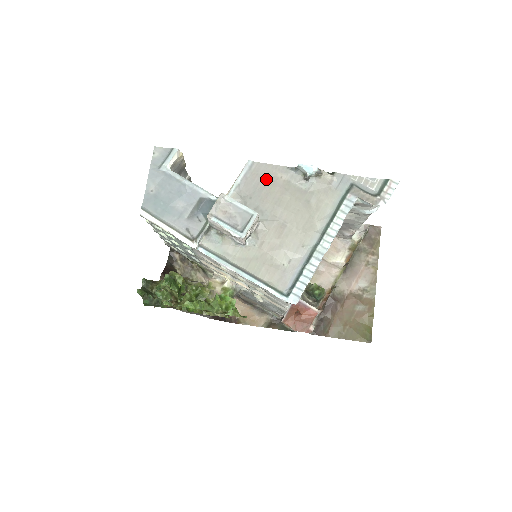
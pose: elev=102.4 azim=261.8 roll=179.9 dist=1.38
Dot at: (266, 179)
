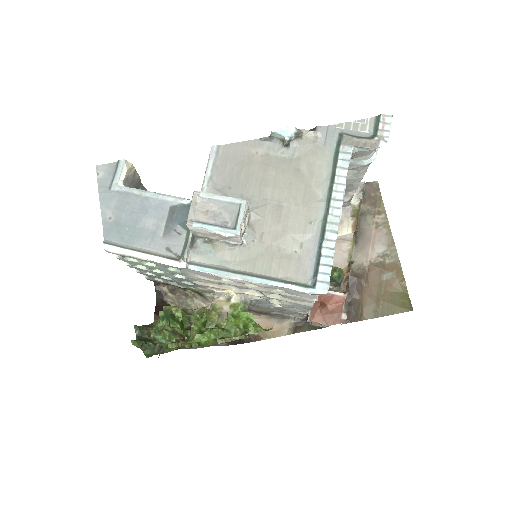
Dot at: (240, 161)
